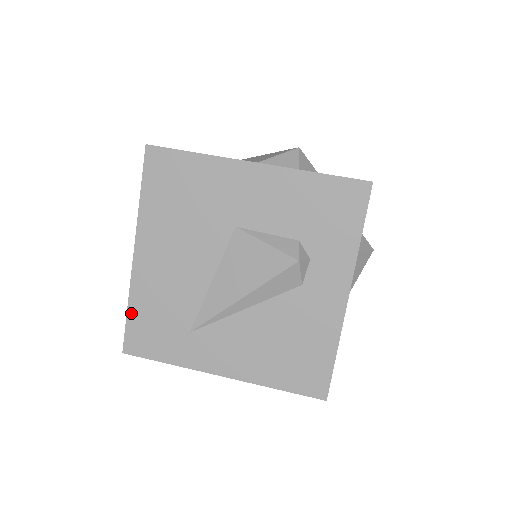
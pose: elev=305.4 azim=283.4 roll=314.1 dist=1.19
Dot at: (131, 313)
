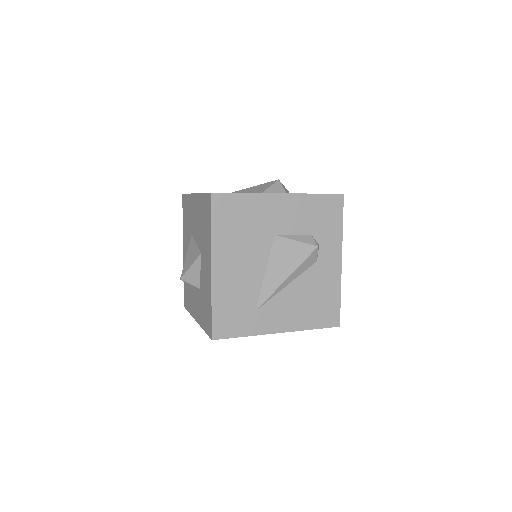
Dot at: (215, 310)
